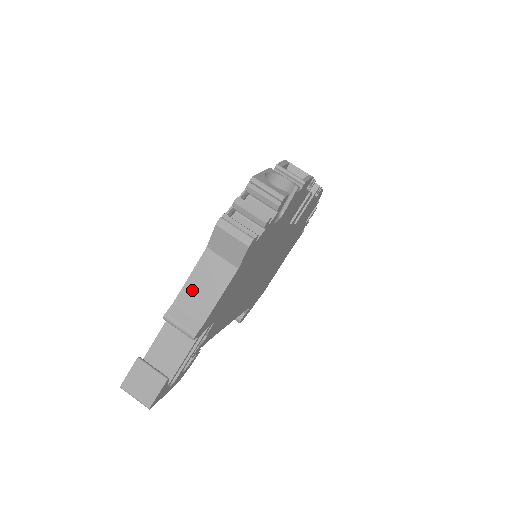
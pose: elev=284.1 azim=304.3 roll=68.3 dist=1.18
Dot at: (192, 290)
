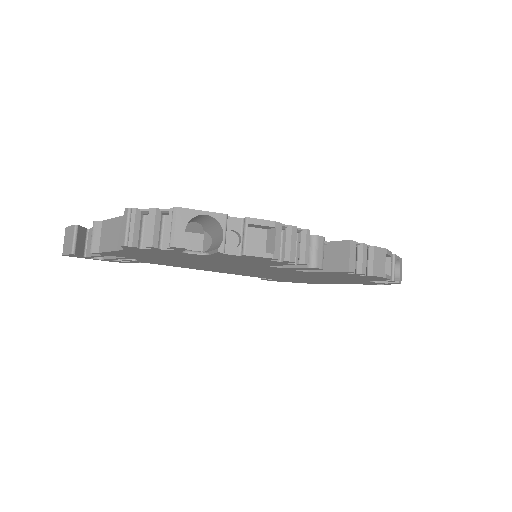
Dot at: (110, 227)
